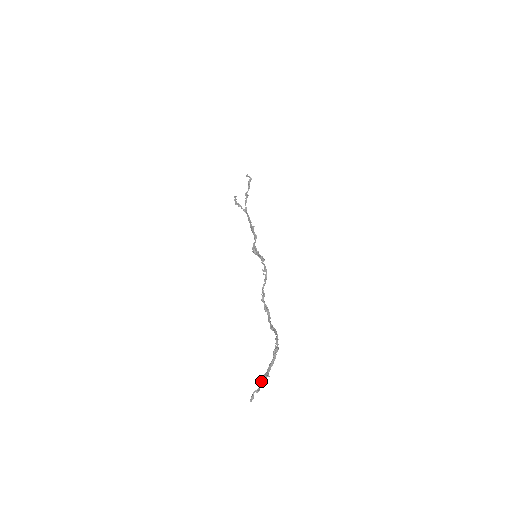
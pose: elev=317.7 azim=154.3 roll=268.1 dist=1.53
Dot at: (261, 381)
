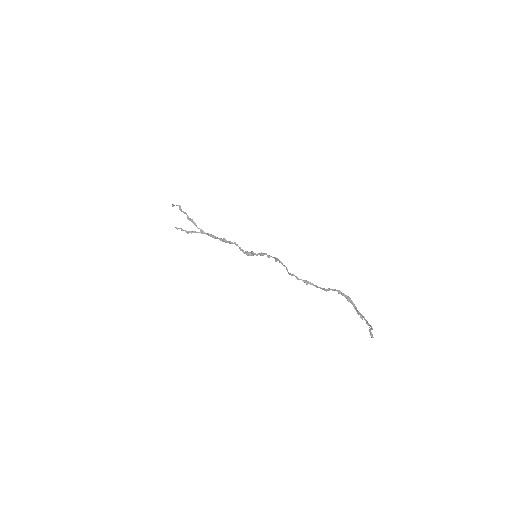
Dot at: (366, 321)
